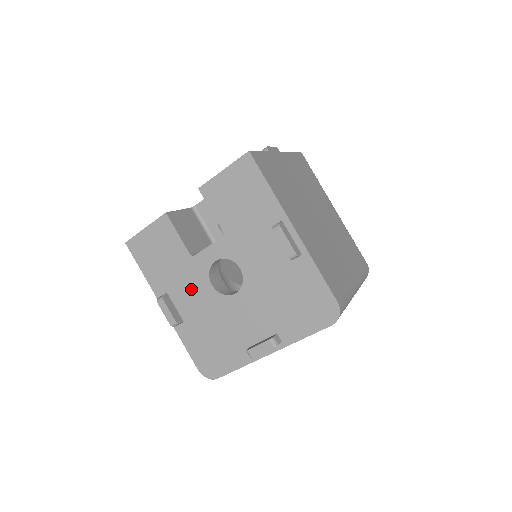
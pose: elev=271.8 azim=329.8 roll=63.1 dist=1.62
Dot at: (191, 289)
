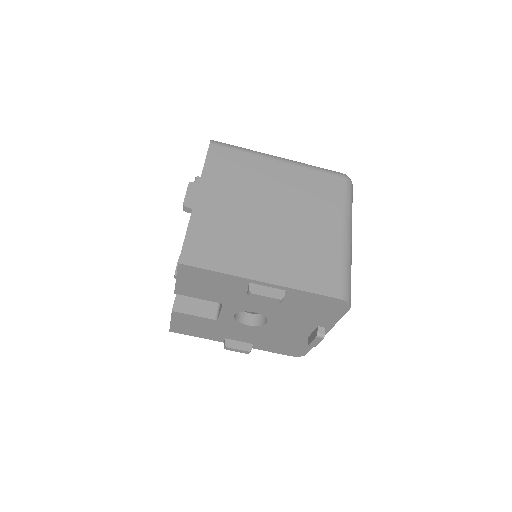
Dot at: (237, 332)
